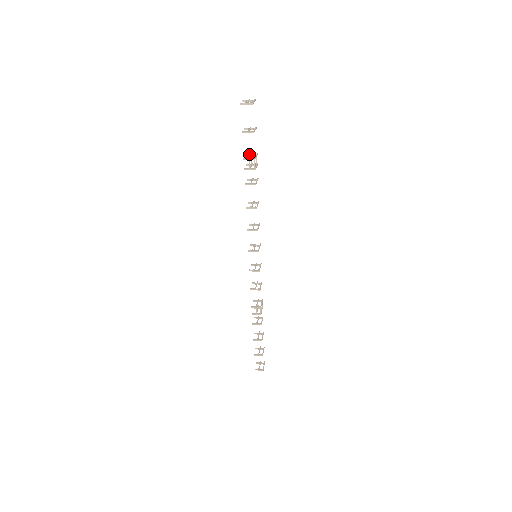
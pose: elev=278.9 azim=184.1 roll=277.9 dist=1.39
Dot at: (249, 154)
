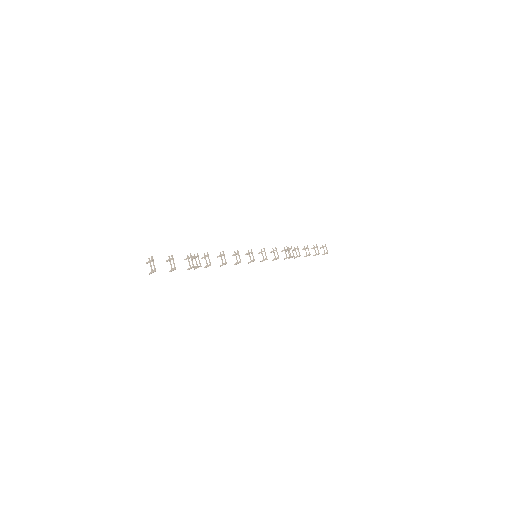
Dot at: (186, 259)
